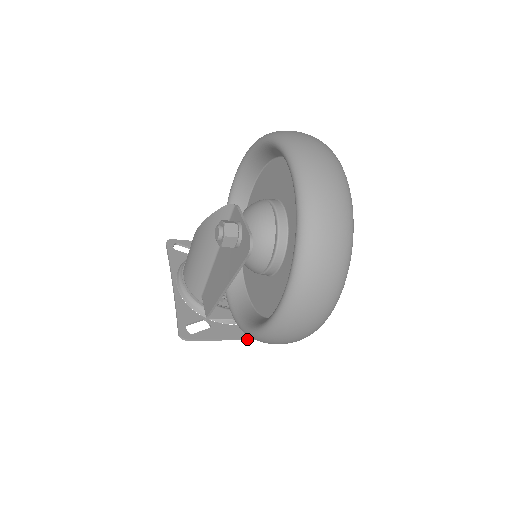
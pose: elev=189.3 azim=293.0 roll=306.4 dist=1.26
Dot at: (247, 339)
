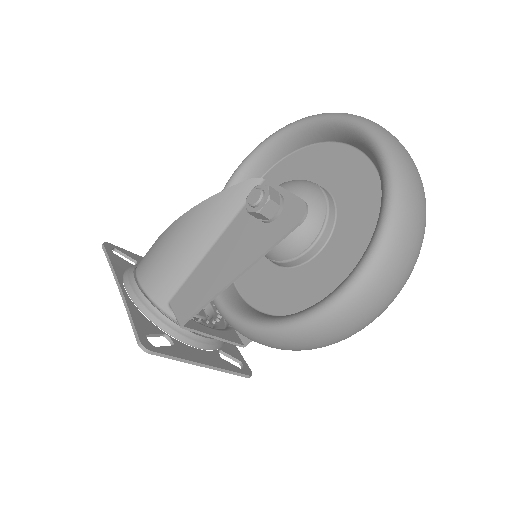
Dot at: (215, 368)
